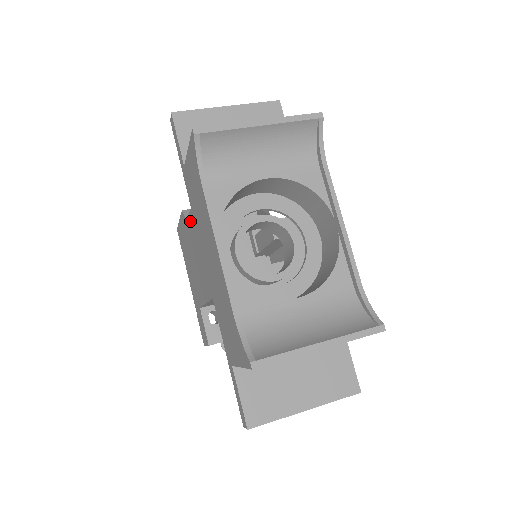
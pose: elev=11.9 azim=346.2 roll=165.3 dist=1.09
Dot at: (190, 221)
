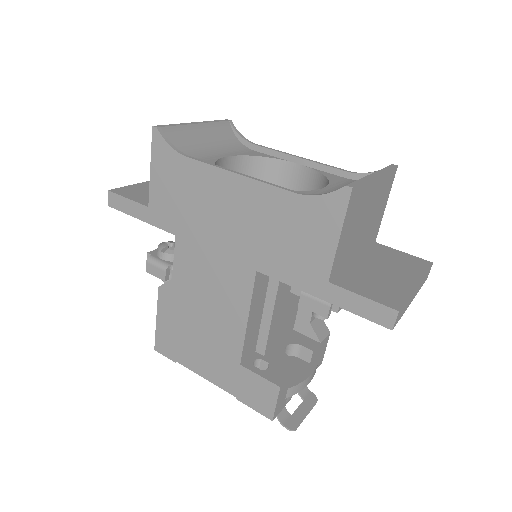
Dot at: (179, 260)
